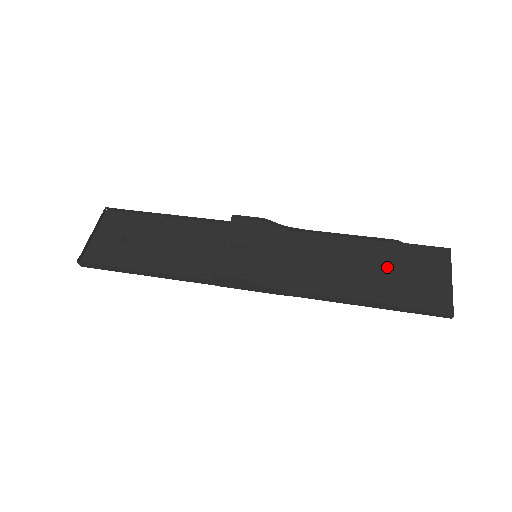
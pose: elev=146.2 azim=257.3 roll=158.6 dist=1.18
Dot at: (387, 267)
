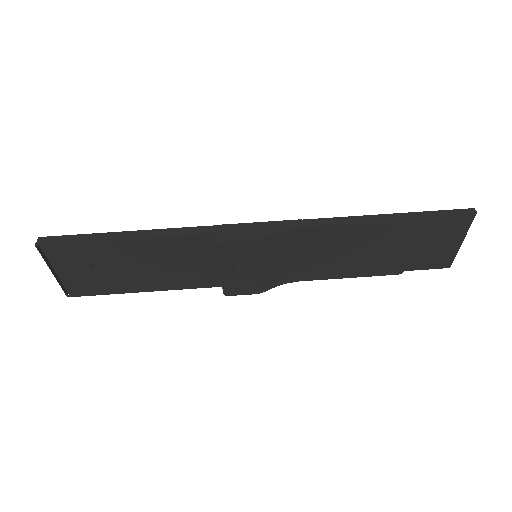
Dot at: (399, 243)
